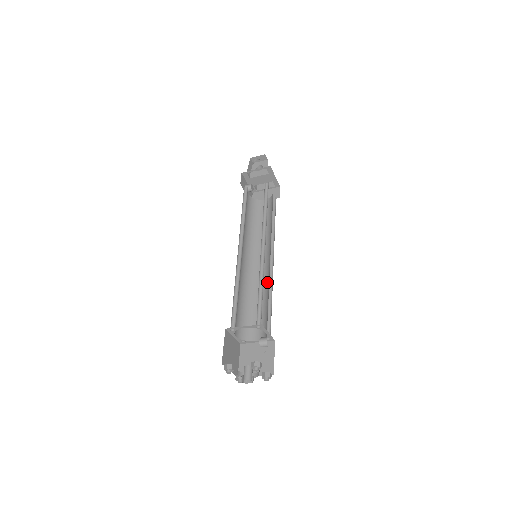
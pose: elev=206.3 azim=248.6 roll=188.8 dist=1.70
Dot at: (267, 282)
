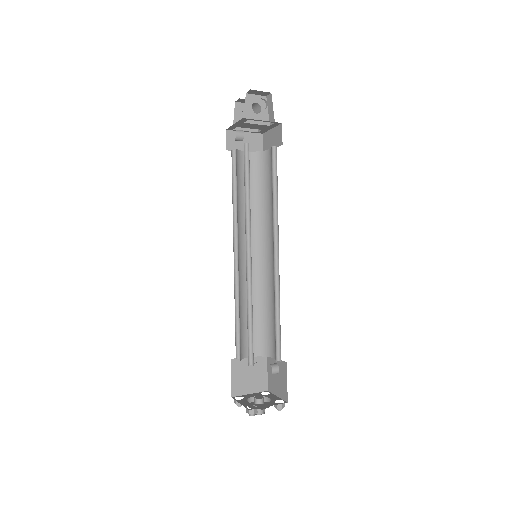
Dot at: (261, 286)
